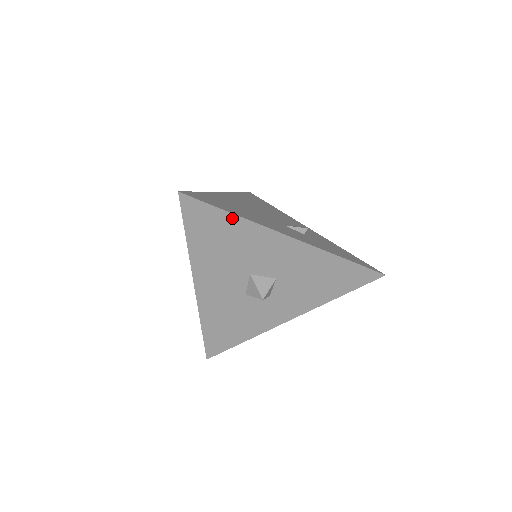
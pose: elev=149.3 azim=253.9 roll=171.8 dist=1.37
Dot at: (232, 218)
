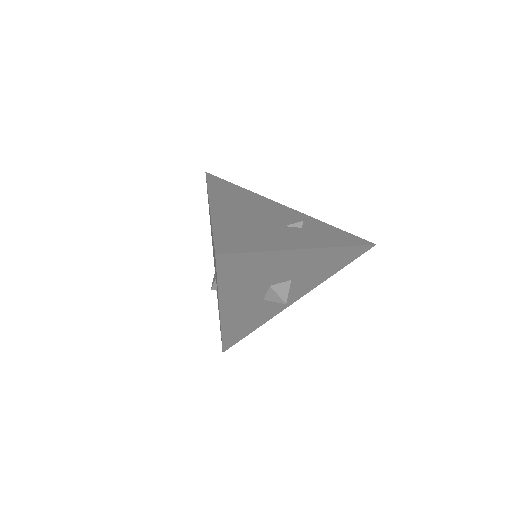
Dot at: (262, 255)
